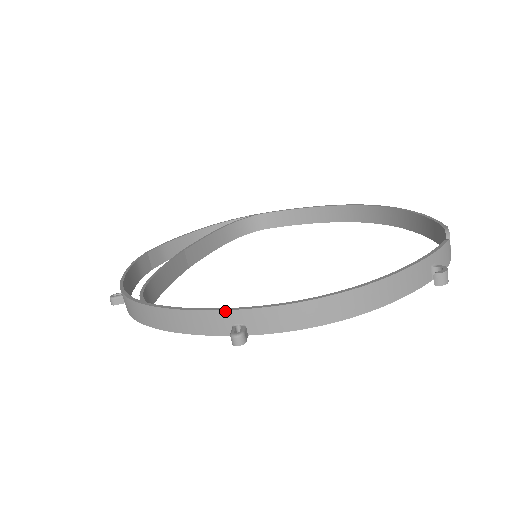
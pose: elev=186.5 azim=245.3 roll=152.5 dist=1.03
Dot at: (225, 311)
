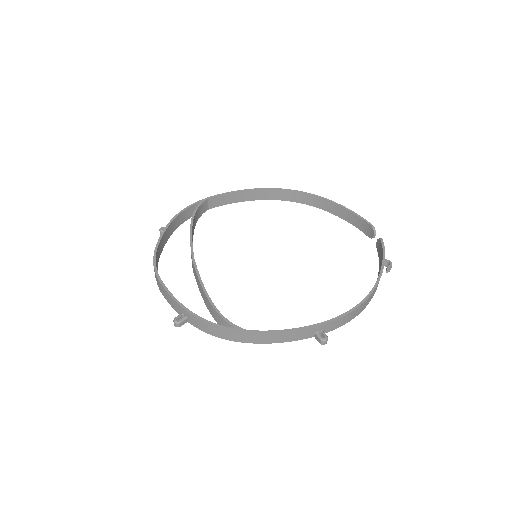
Dot at: (315, 327)
